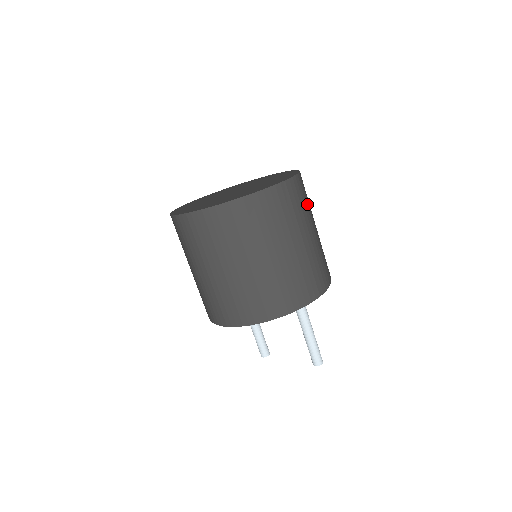
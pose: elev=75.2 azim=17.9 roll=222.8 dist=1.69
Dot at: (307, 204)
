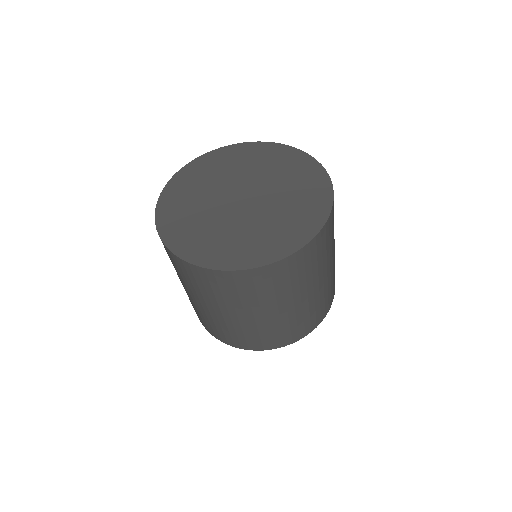
Dot at: occluded
